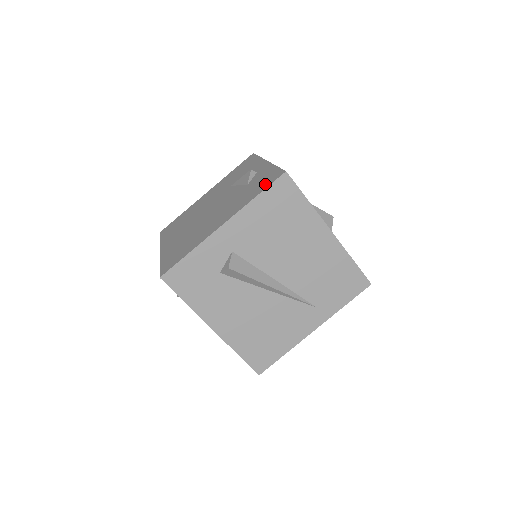
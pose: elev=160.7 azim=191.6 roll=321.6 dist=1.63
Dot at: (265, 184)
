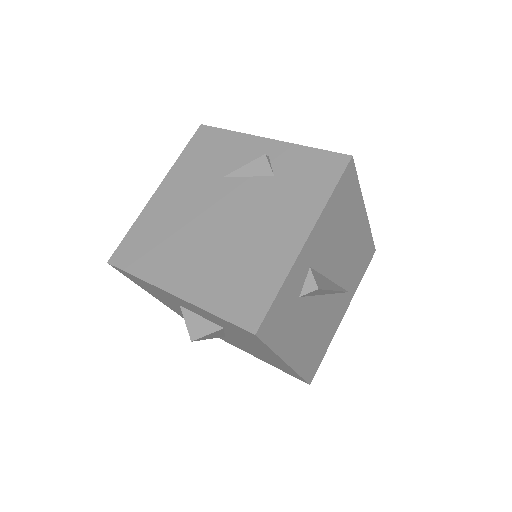
Dot at: (328, 175)
